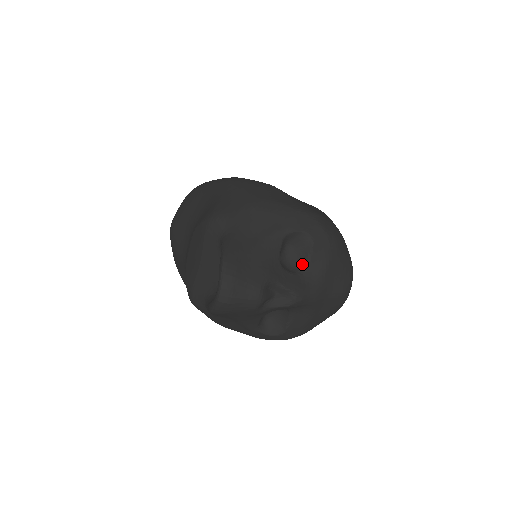
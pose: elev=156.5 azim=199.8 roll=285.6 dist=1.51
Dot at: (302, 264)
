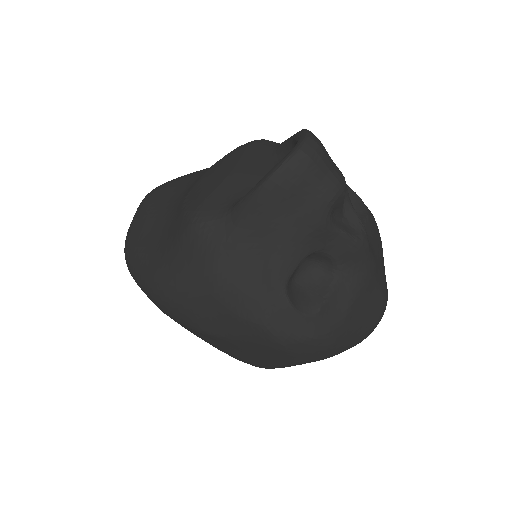
Dot at: occluded
